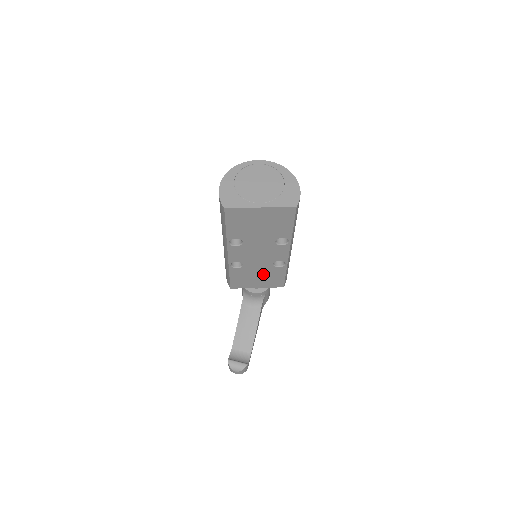
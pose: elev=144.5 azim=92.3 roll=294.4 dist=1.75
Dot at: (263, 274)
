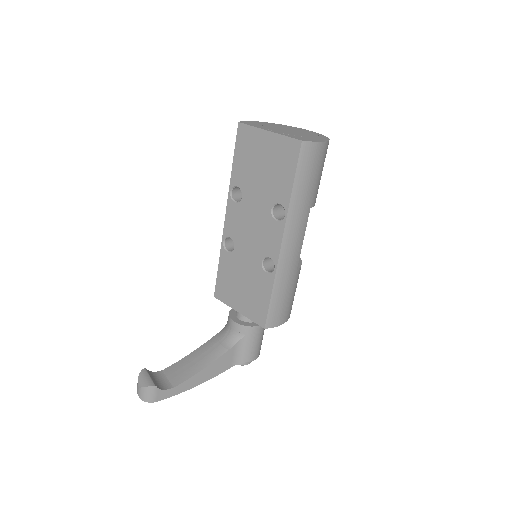
Dot at: (249, 281)
